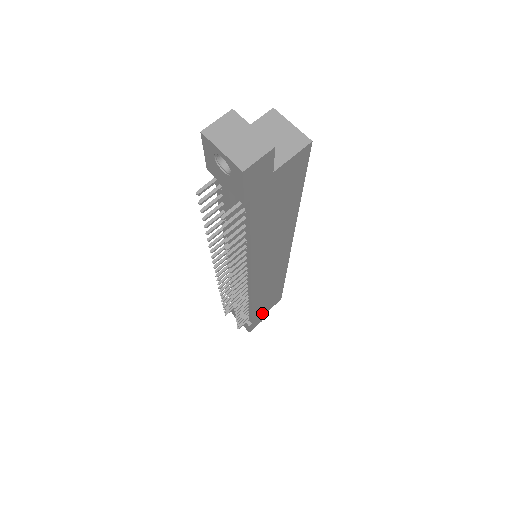
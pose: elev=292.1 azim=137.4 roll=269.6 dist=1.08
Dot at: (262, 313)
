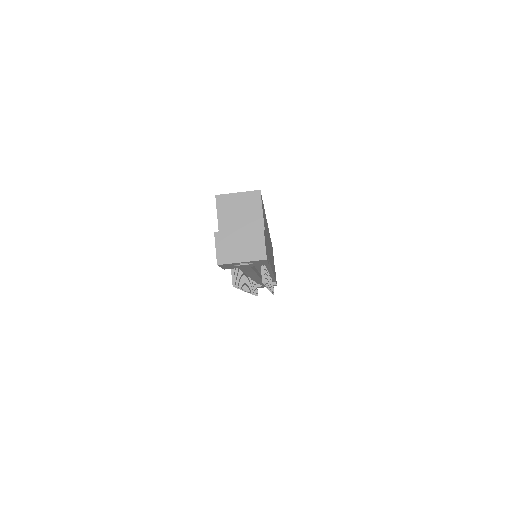
Dot at: occluded
